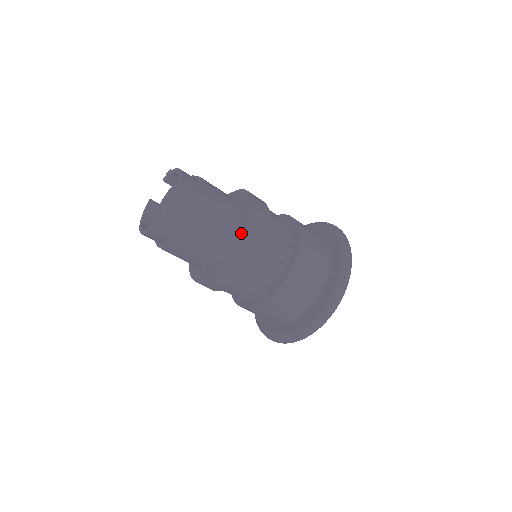
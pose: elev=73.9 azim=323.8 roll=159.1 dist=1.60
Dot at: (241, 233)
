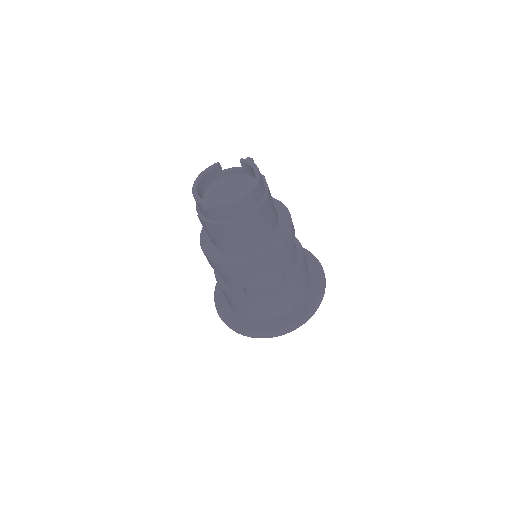
Dot at: (261, 254)
